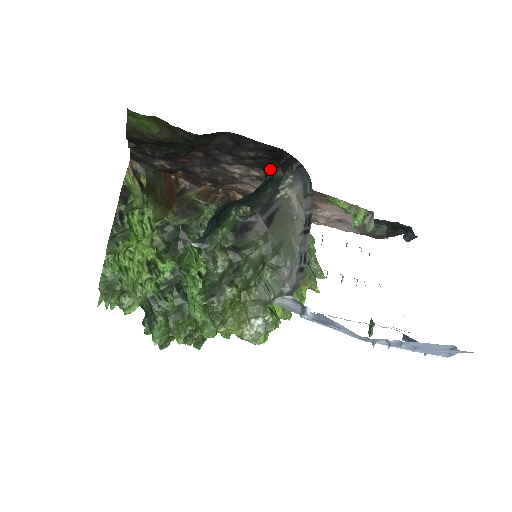
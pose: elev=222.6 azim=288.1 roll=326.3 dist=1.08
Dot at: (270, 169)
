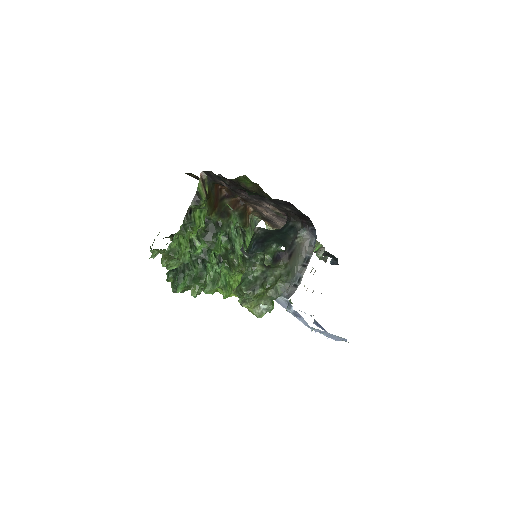
Dot at: (293, 219)
